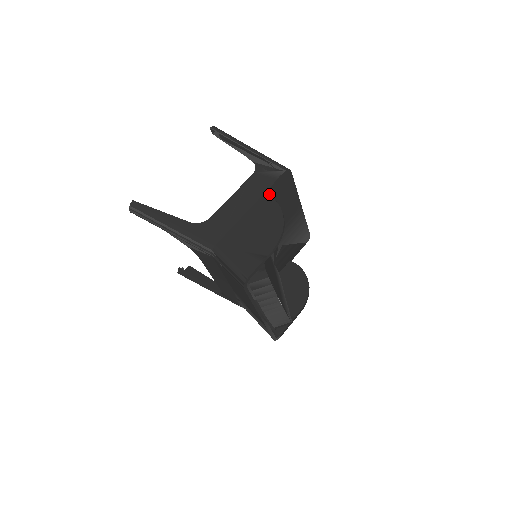
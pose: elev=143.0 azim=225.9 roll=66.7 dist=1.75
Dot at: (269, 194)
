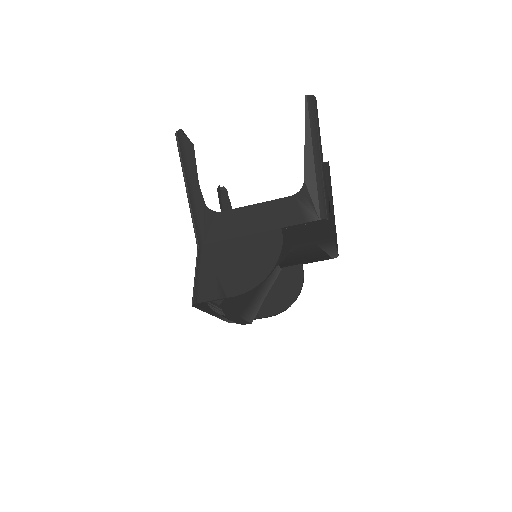
Dot at: (289, 229)
